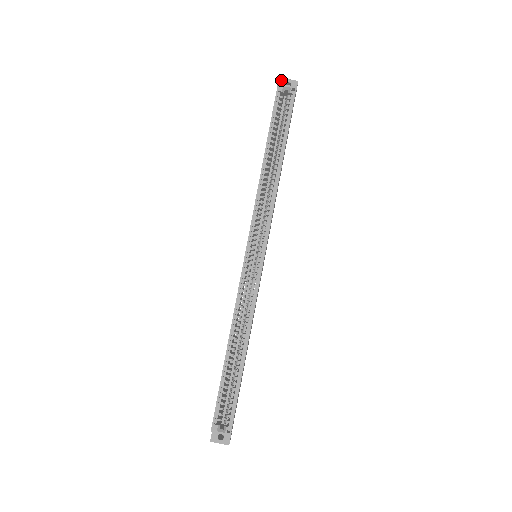
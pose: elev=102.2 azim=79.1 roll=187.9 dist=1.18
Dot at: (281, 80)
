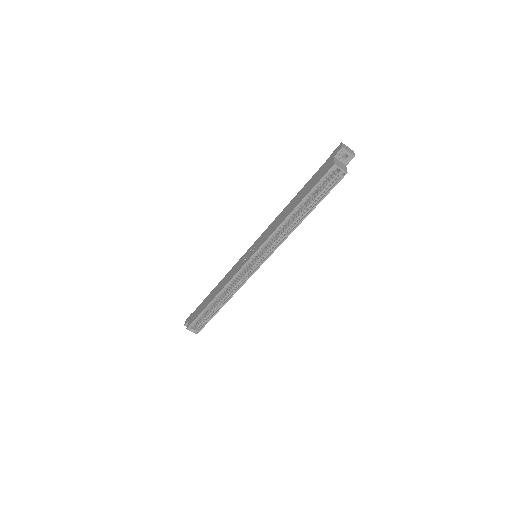
Dot at: (342, 149)
